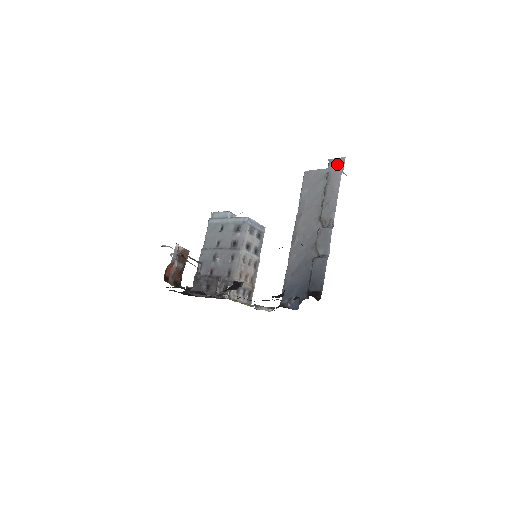
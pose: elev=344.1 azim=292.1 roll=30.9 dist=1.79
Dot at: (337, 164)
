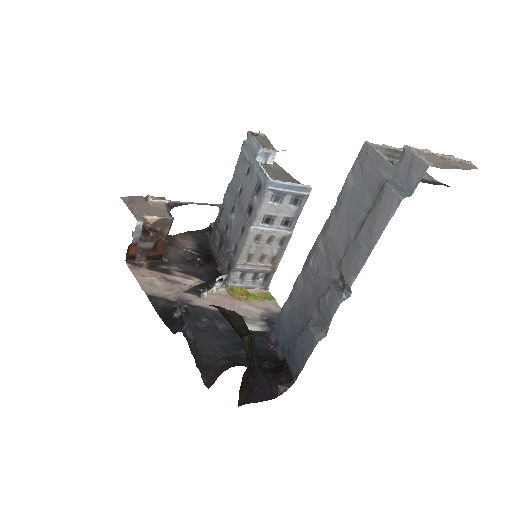
Dot at: (409, 171)
